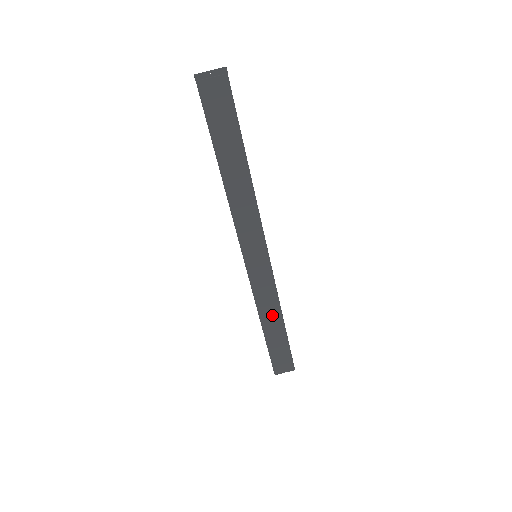
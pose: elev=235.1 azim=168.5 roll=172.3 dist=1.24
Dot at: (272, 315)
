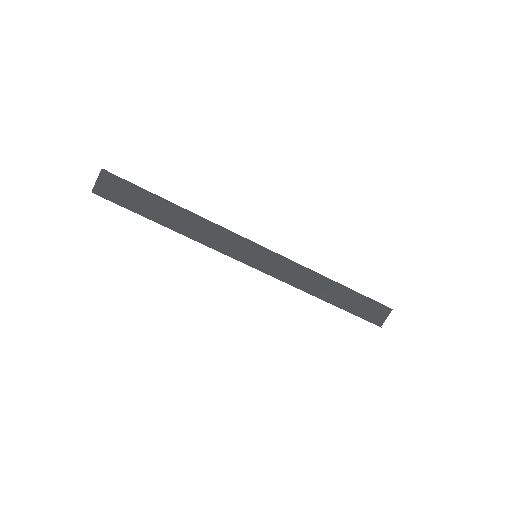
Dot at: (320, 285)
